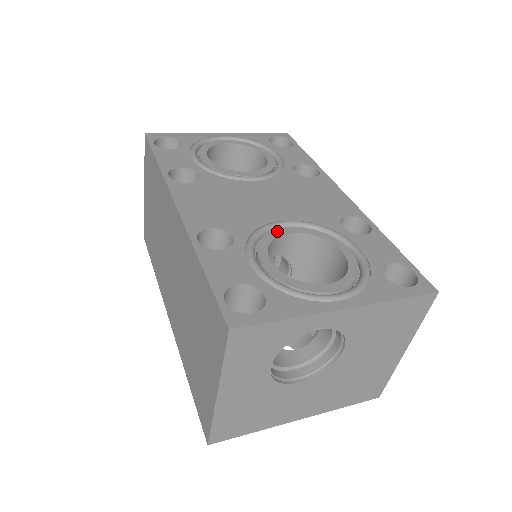
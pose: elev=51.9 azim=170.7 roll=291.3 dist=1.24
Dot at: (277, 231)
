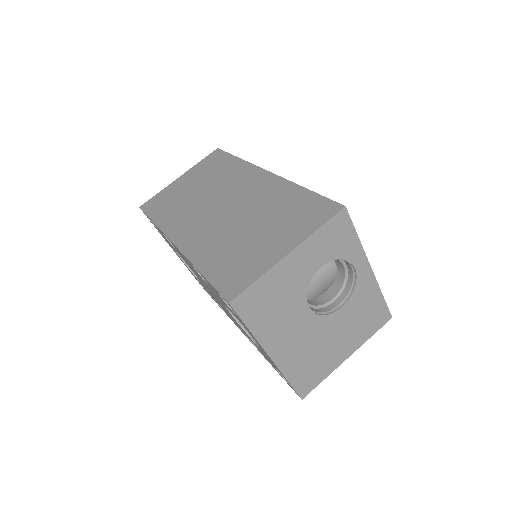
Dot at: occluded
